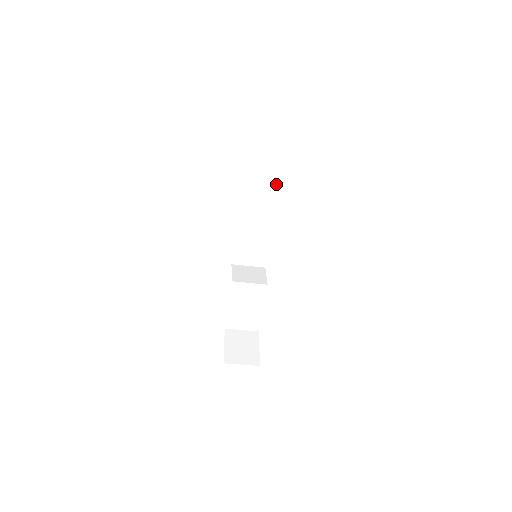
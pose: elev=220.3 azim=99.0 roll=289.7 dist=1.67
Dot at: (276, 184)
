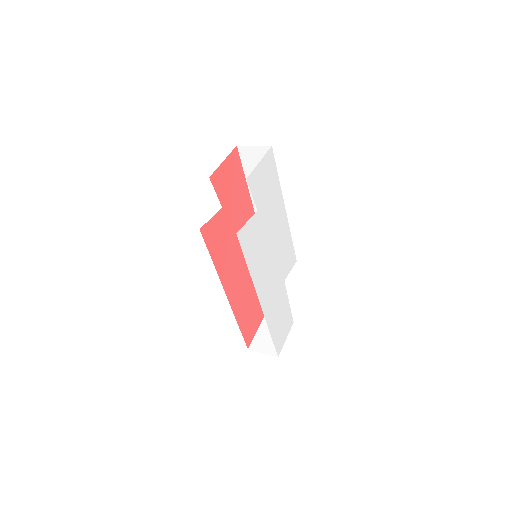
Dot at: occluded
